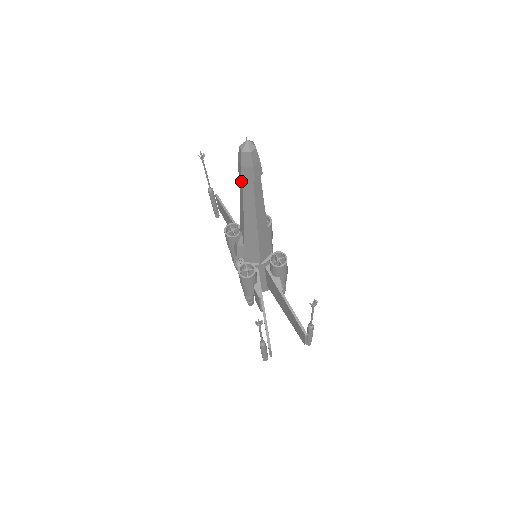
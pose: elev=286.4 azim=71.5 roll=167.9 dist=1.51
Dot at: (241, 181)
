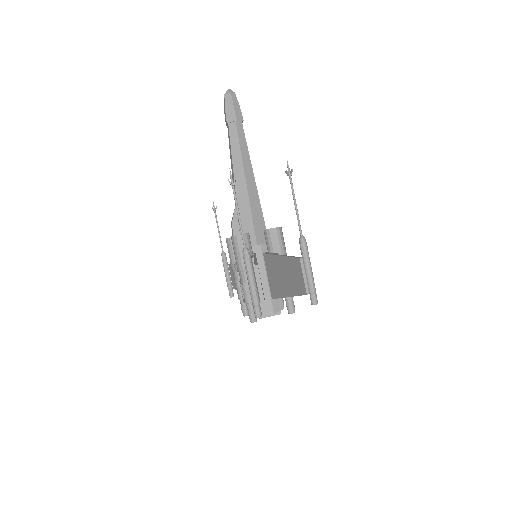
Dot at: (228, 132)
